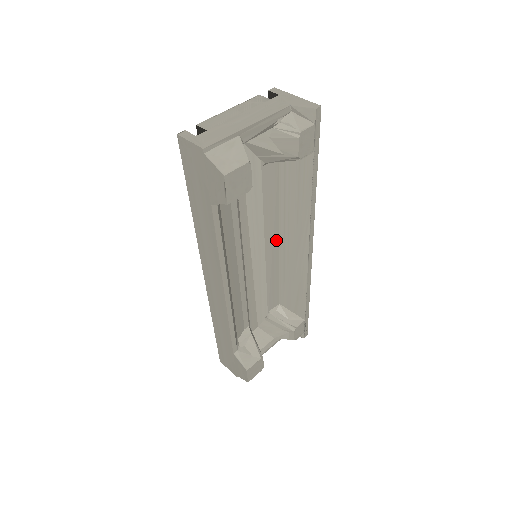
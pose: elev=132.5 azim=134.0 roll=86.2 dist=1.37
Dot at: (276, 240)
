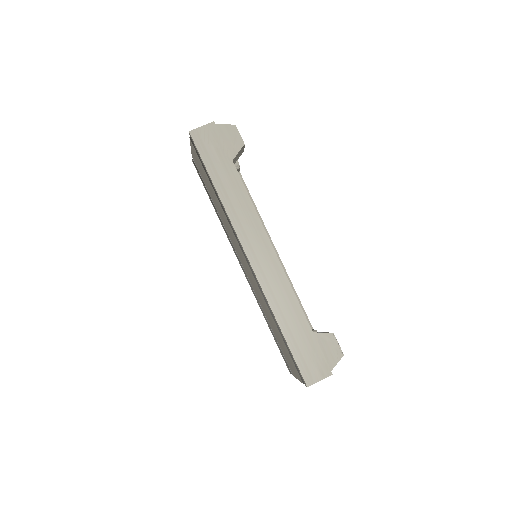
Dot at: occluded
